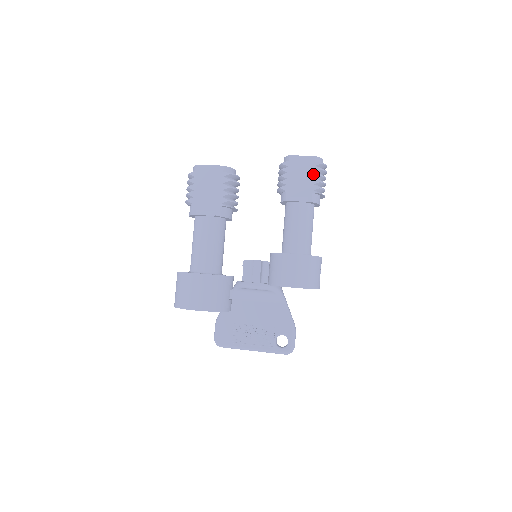
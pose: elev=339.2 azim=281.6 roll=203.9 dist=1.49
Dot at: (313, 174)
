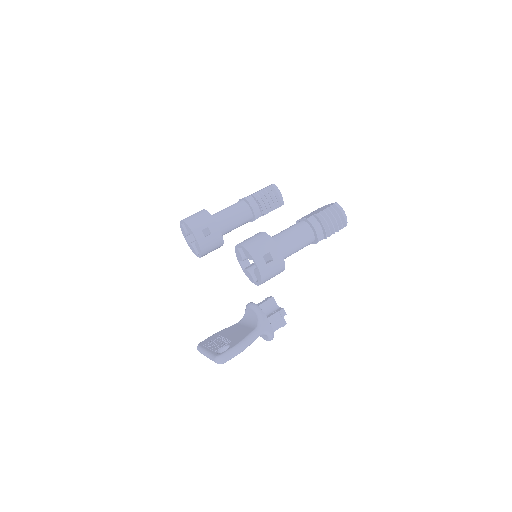
Dot at: (324, 208)
